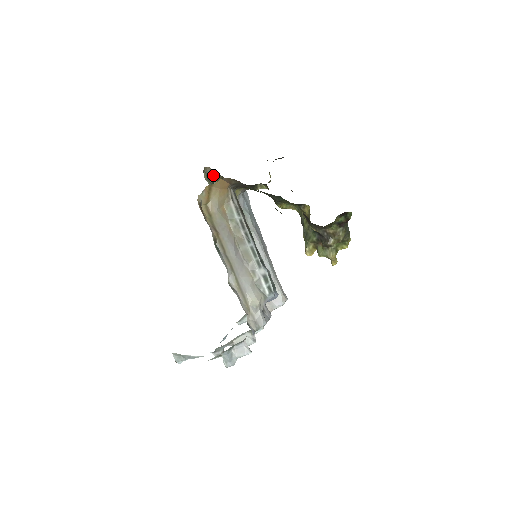
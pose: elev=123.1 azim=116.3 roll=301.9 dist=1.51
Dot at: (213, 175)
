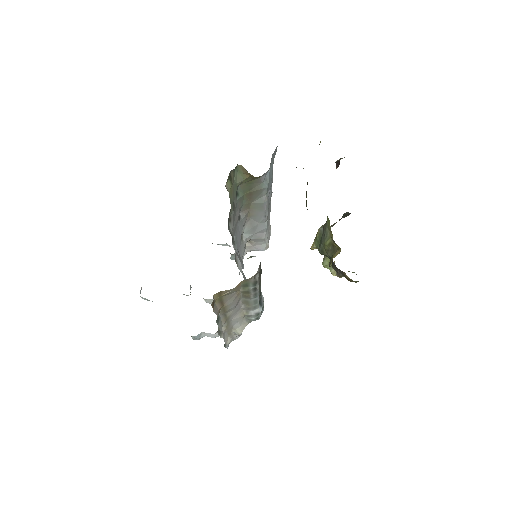
Dot at: occluded
